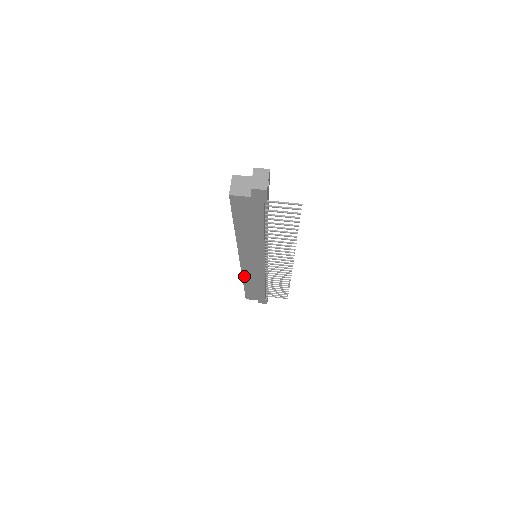
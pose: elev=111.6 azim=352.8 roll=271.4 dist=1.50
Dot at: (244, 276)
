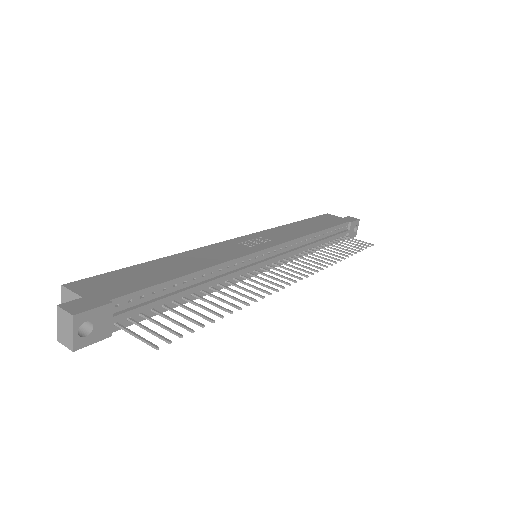
Dot at: occluded
